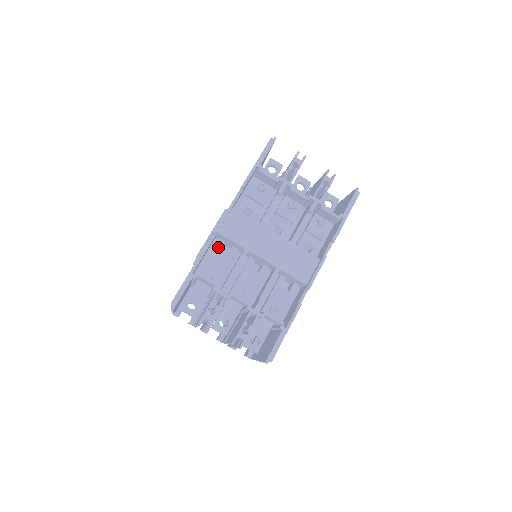
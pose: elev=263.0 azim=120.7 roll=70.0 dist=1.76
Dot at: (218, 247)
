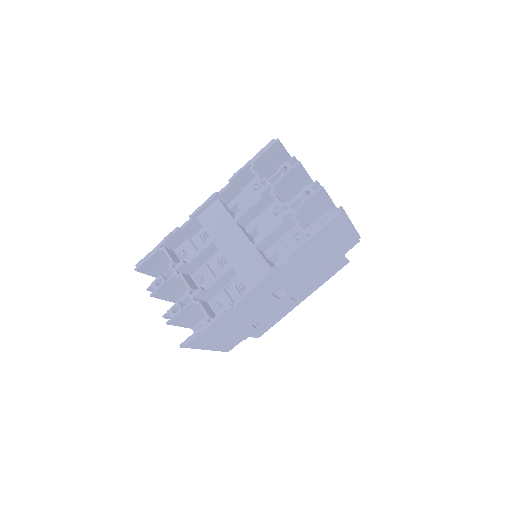
Dot at: (201, 232)
